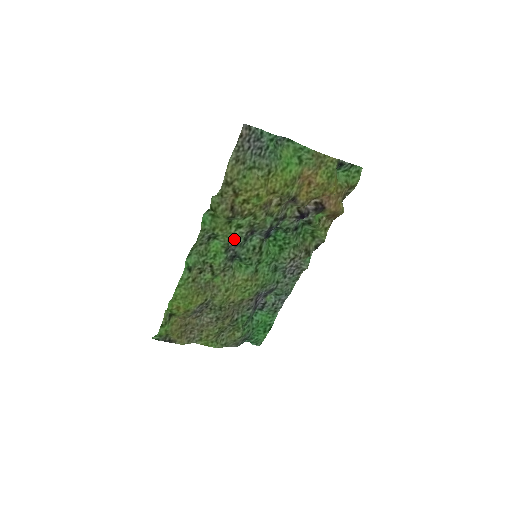
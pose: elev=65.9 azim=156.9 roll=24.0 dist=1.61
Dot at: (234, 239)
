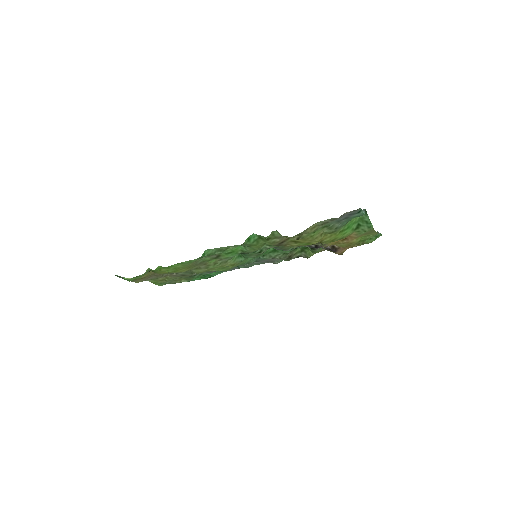
Dot at: (256, 250)
